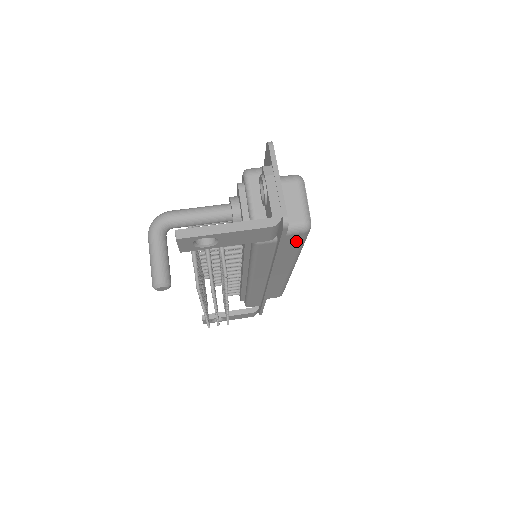
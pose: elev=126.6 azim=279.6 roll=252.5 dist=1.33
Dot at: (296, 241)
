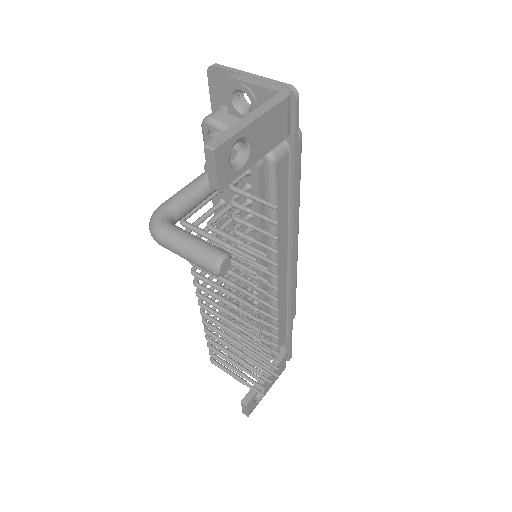
Dot at: occluded
